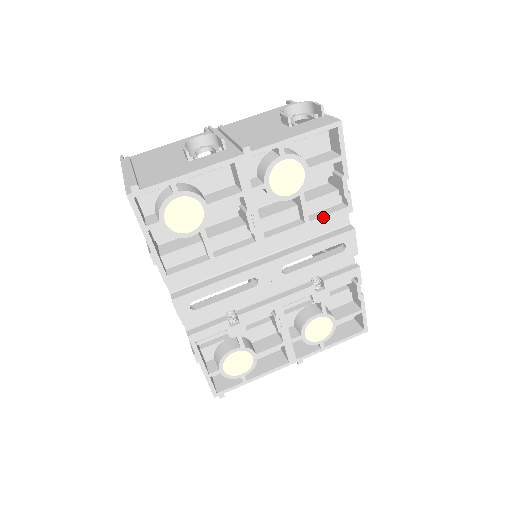
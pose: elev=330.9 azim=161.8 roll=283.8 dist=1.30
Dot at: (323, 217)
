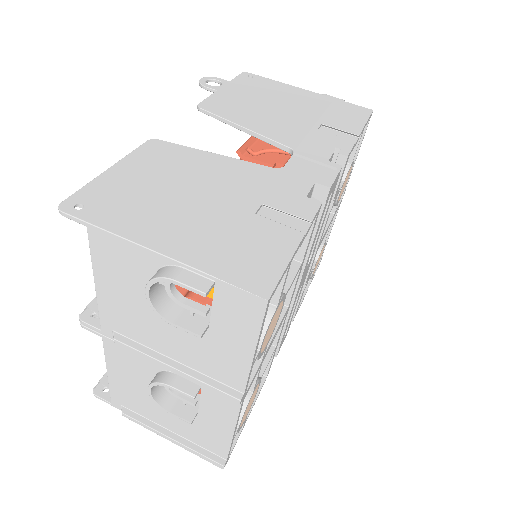
Dot at: (307, 246)
